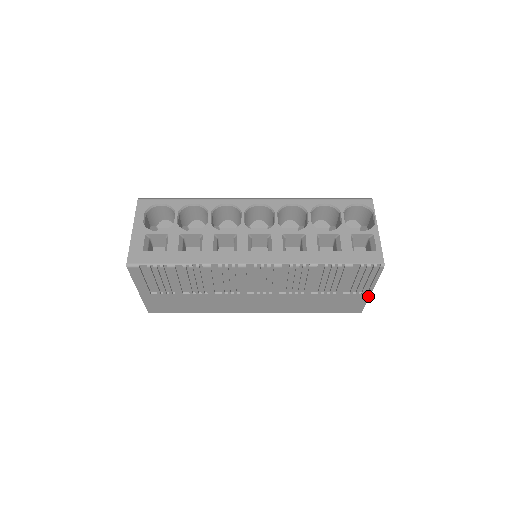
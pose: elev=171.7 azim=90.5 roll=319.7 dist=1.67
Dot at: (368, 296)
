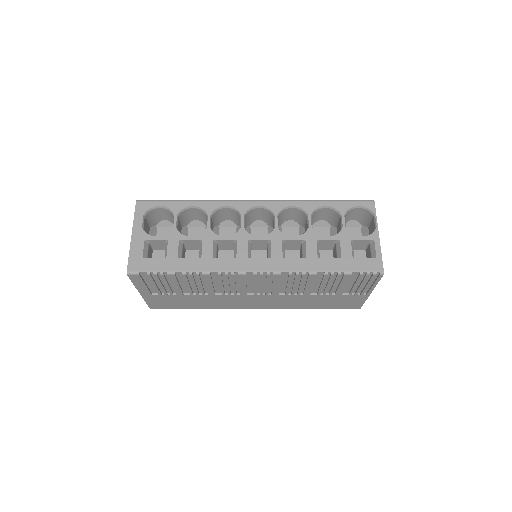
Dot at: (367, 297)
